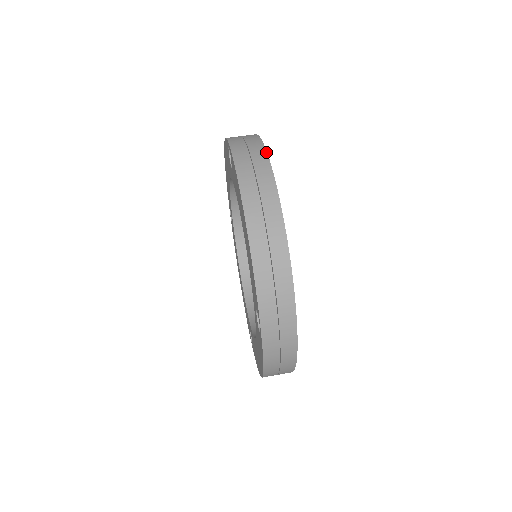
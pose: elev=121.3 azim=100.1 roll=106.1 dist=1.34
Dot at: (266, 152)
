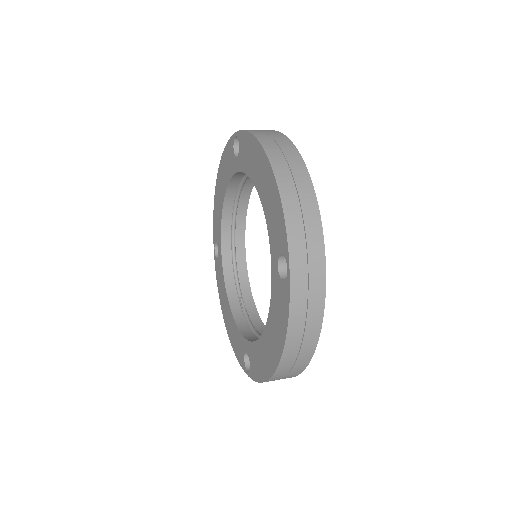
Dot at: occluded
